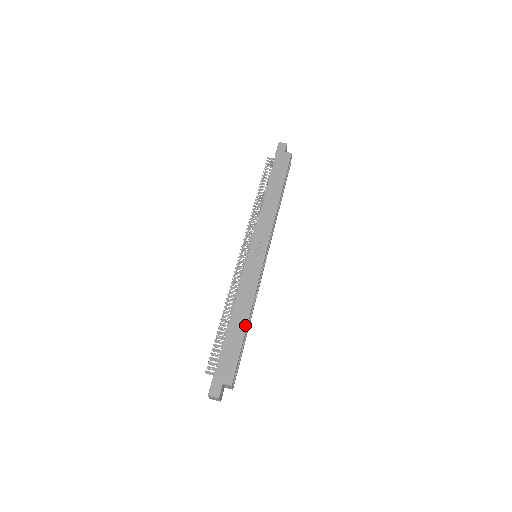
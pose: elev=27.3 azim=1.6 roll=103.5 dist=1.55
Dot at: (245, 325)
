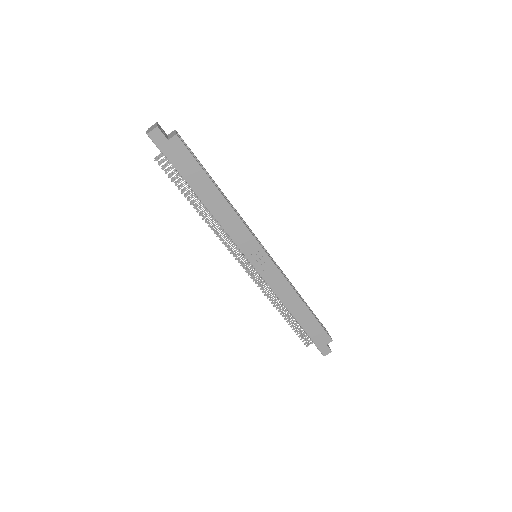
Dot at: (306, 308)
